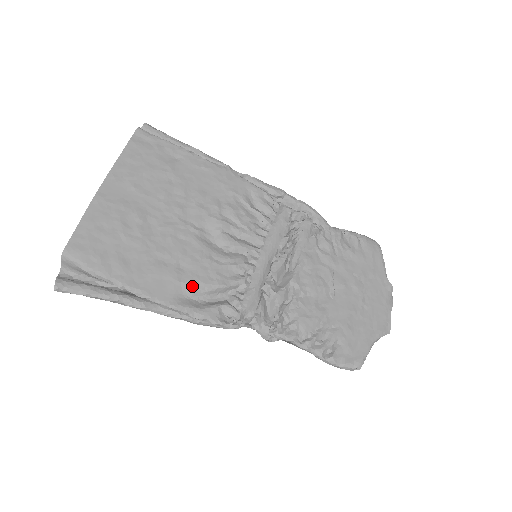
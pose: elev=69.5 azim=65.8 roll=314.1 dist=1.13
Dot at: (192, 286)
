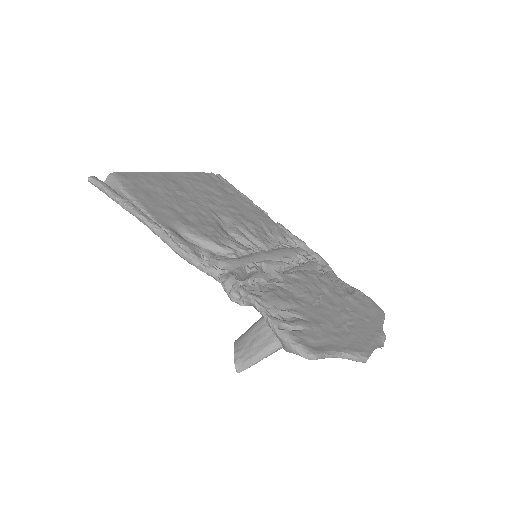
Dot at: (188, 229)
